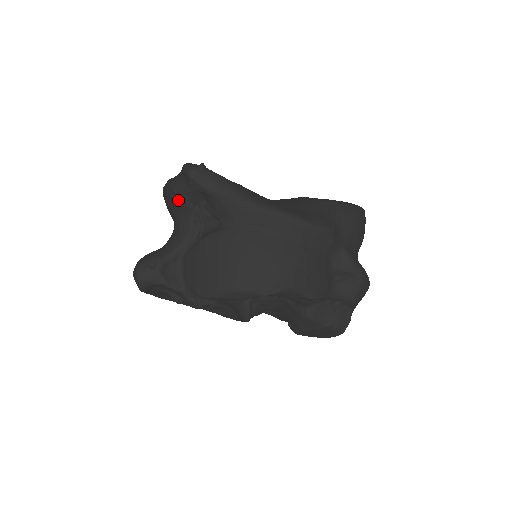
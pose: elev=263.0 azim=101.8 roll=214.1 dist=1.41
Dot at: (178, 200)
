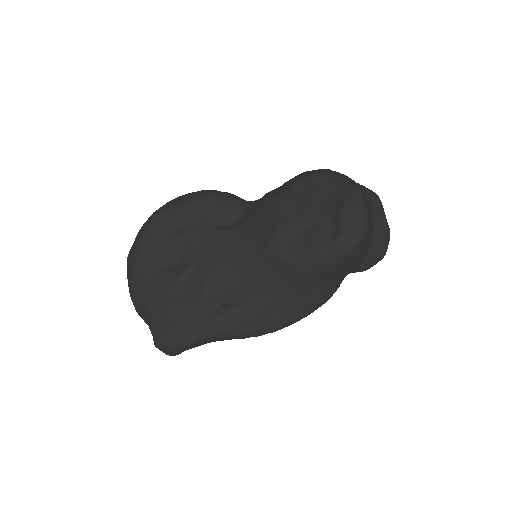
Dot at: occluded
